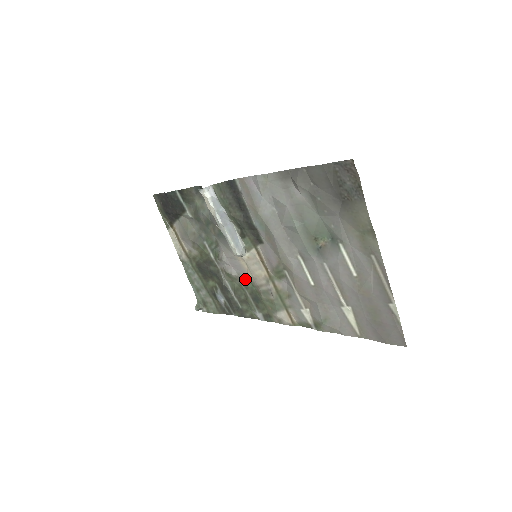
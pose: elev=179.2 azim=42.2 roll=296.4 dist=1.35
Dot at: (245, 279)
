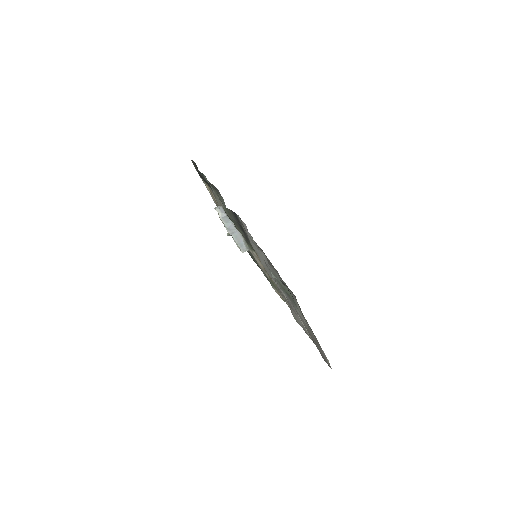
Dot at: occluded
